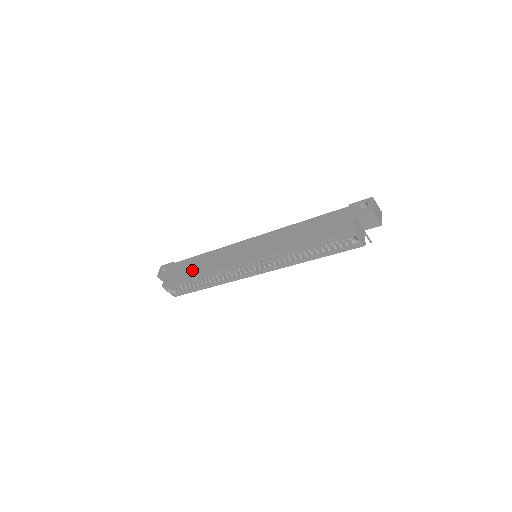
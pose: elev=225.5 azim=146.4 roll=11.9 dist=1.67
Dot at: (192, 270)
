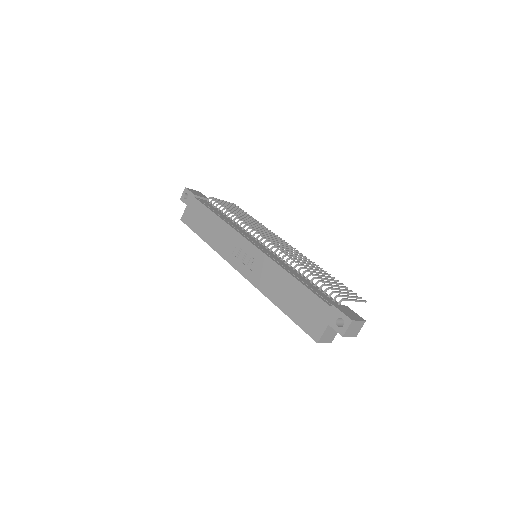
Dot at: (203, 228)
